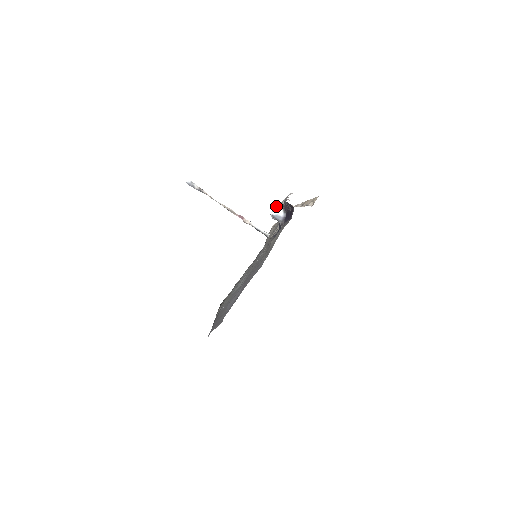
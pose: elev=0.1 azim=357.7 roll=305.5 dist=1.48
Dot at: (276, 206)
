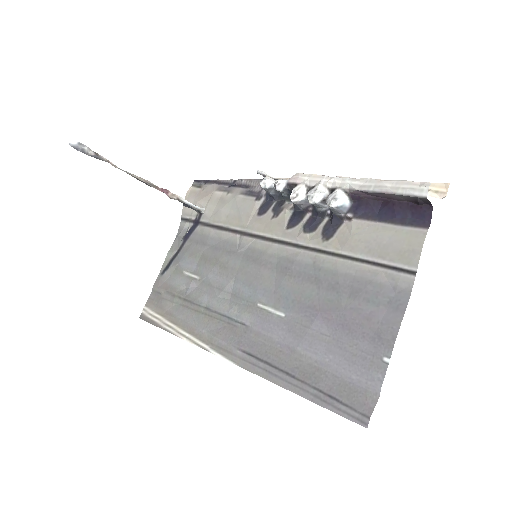
Dot at: (278, 181)
